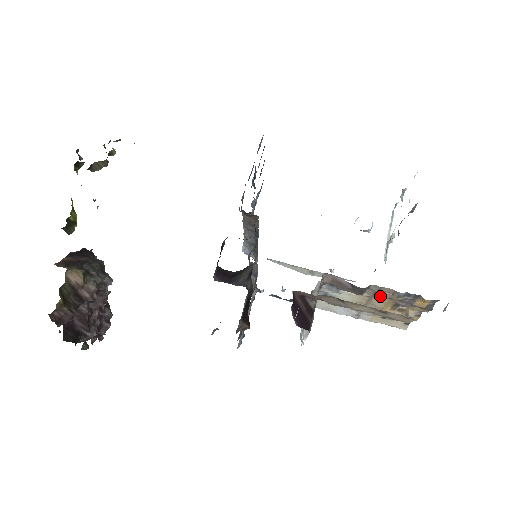
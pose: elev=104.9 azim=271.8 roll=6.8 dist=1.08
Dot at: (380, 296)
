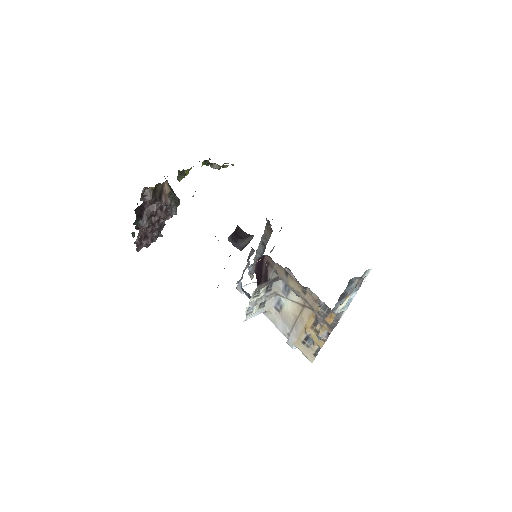
Dot at: occluded
